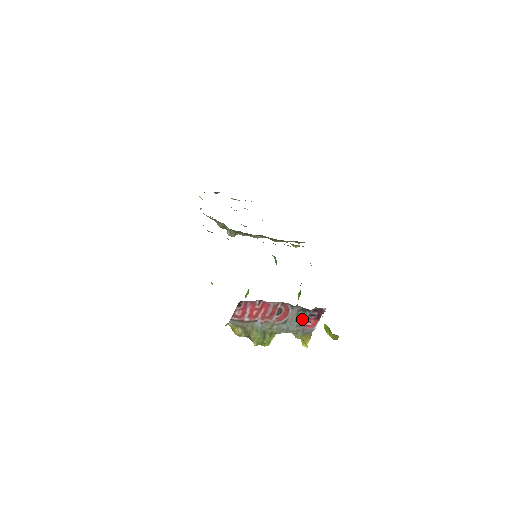
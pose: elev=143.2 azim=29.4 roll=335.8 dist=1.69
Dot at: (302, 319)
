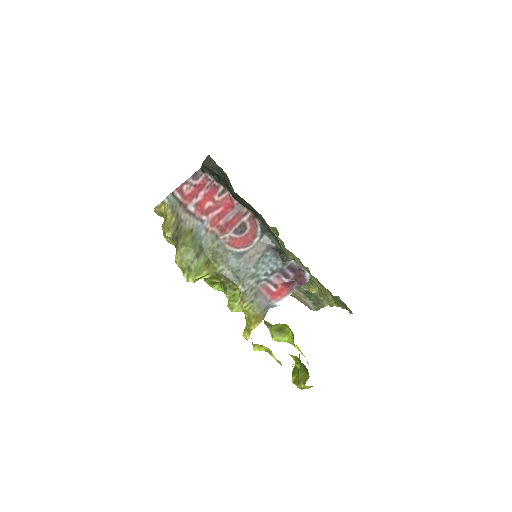
Dot at: (266, 270)
